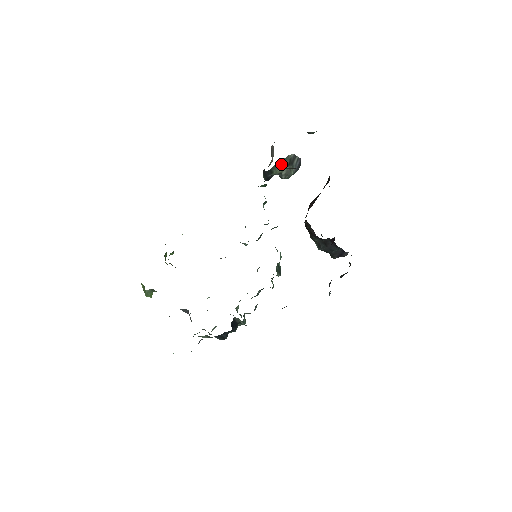
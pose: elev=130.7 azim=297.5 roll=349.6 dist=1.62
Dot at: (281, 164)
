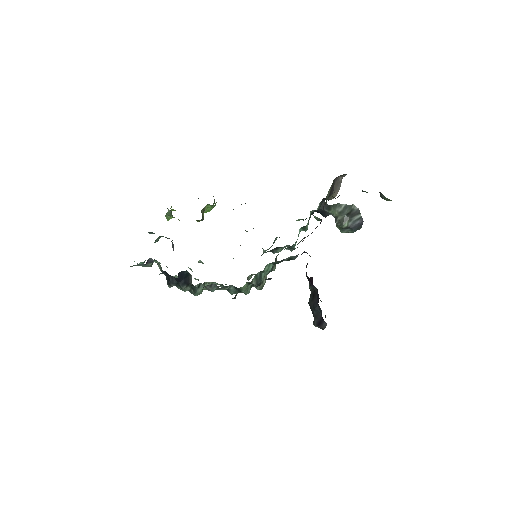
Dot at: (342, 208)
